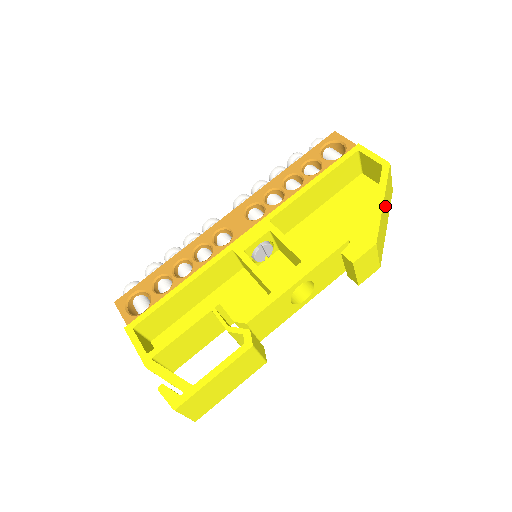
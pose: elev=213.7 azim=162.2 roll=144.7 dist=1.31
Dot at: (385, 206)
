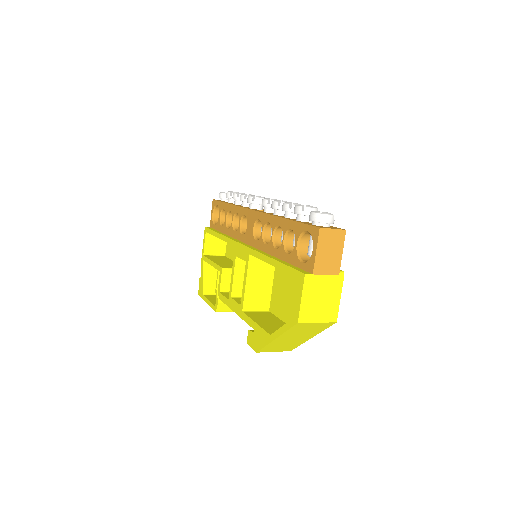
Dot at: (290, 337)
